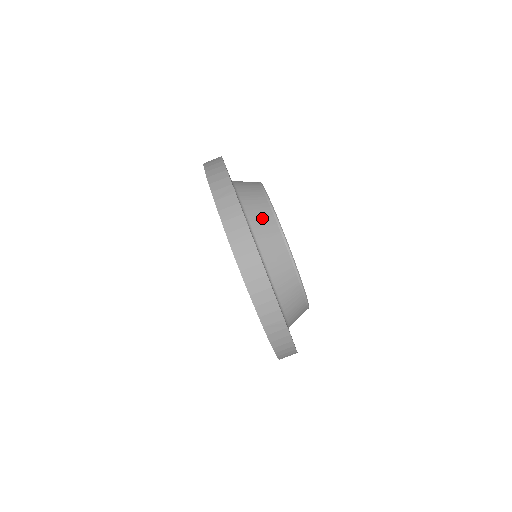
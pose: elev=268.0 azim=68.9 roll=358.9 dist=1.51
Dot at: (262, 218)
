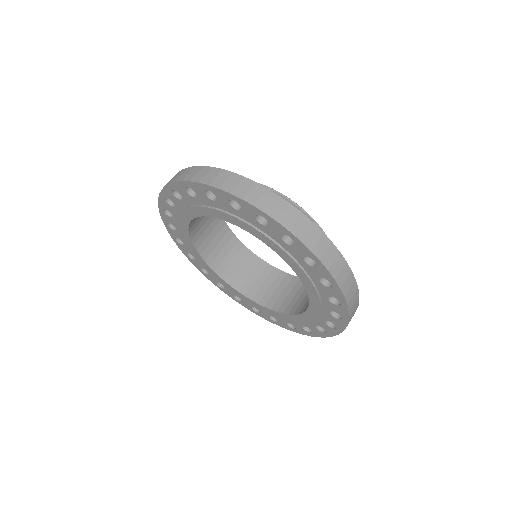
Dot at: occluded
